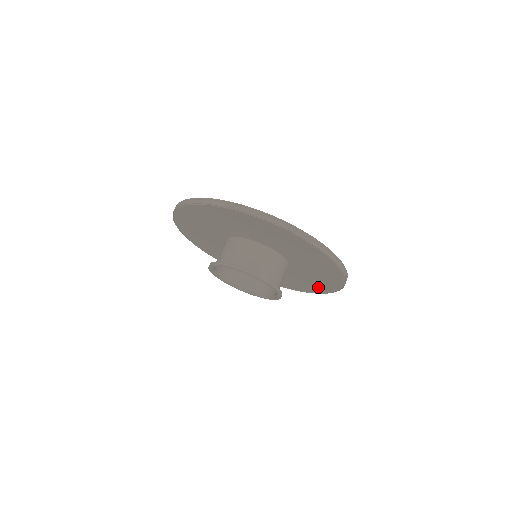
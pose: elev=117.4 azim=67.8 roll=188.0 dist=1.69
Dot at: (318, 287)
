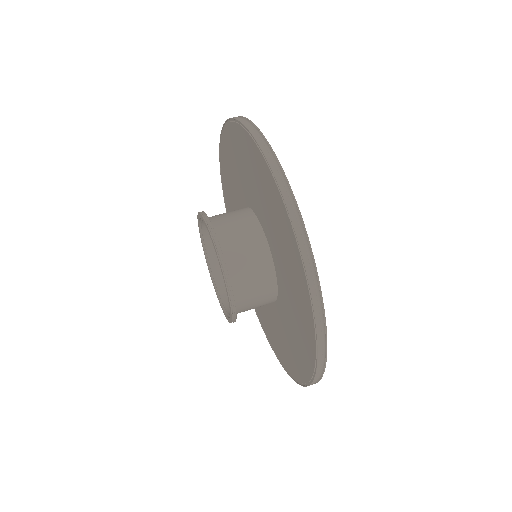
Dot at: (282, 354)
